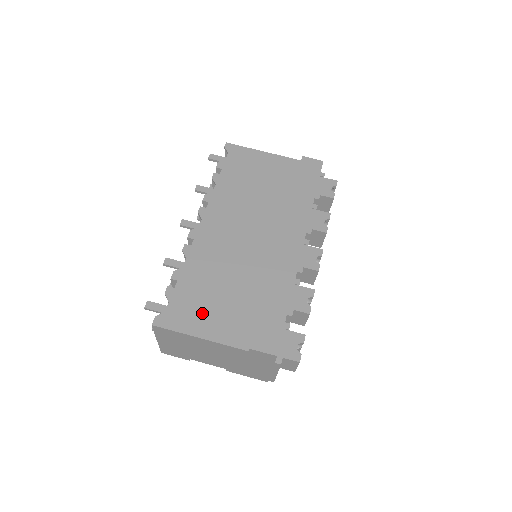
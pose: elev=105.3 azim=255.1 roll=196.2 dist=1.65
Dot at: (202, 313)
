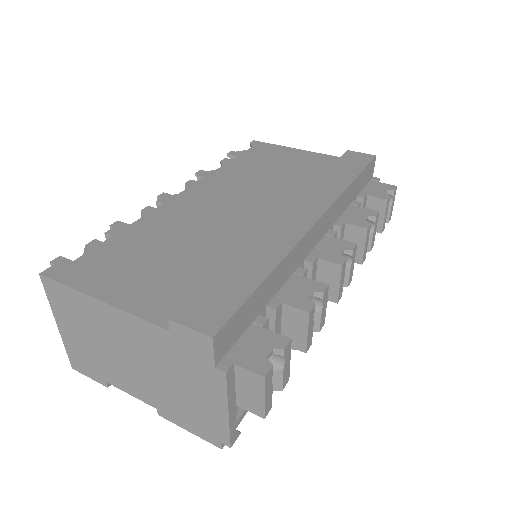
Dot at: (123, 272)
